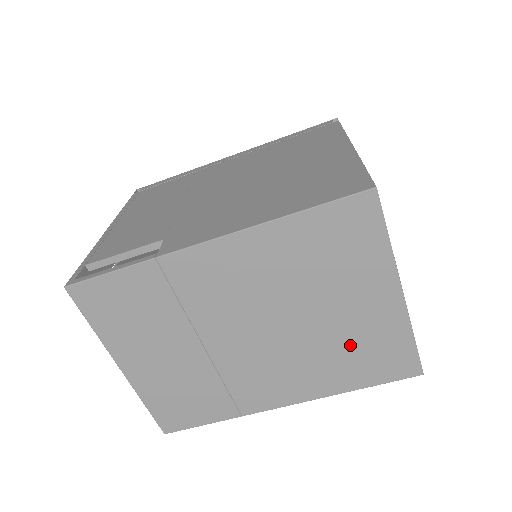
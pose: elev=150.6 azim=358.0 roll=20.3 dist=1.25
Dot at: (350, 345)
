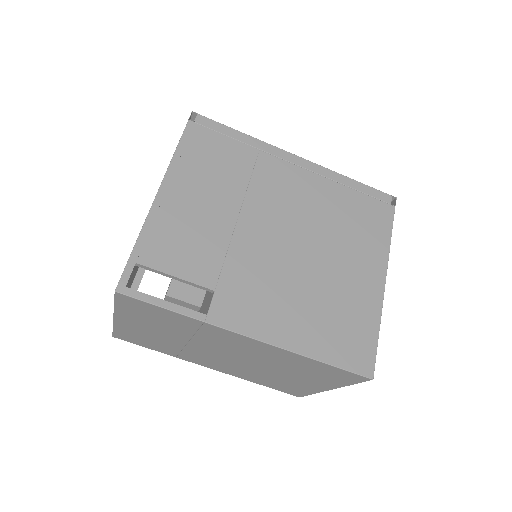
Dot at: (277, 380)
